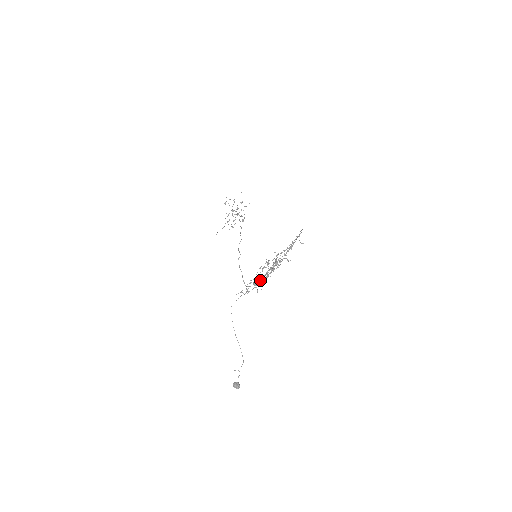
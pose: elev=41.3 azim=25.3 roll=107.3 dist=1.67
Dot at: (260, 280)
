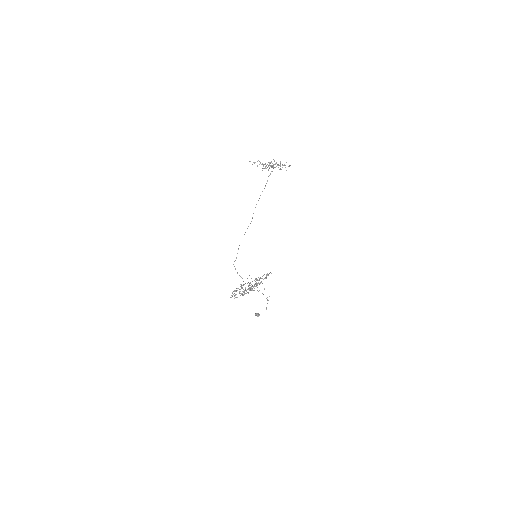
Dot at: (256, 278)
